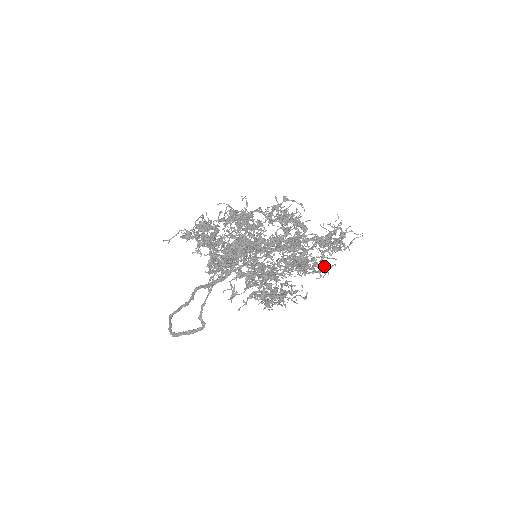
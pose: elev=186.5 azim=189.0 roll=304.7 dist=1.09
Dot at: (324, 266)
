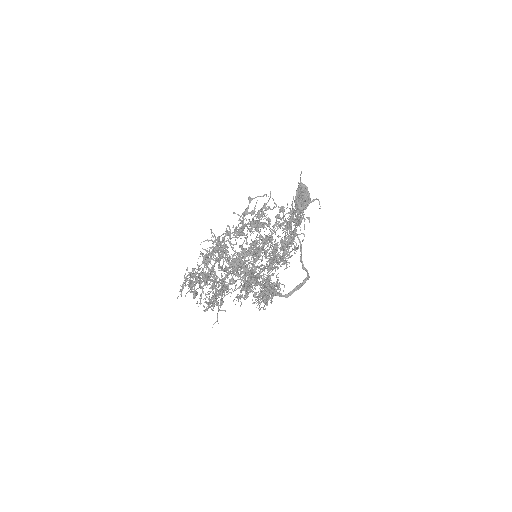
Dot at: (294, 249)
